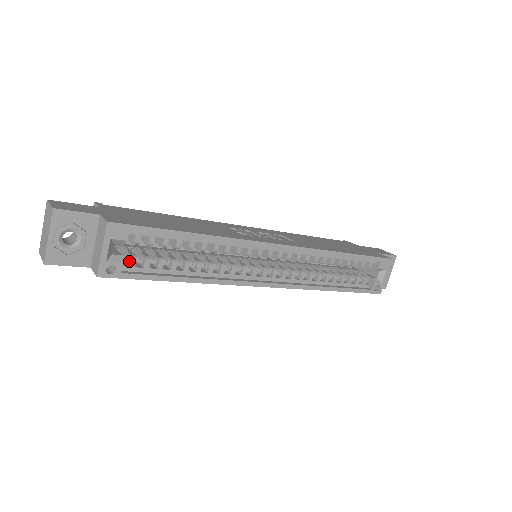
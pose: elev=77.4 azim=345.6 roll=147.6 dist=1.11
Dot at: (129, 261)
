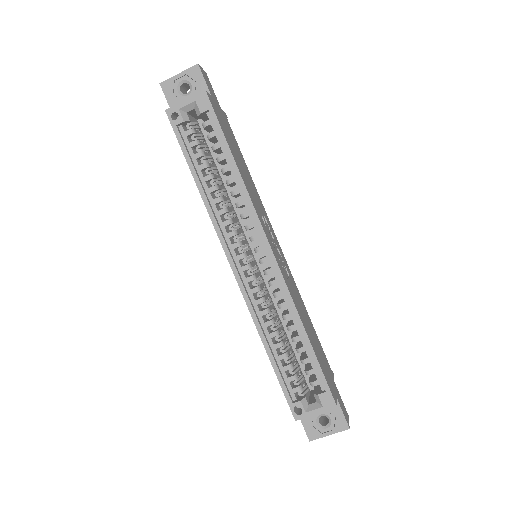
Dot at: (189, 130)
